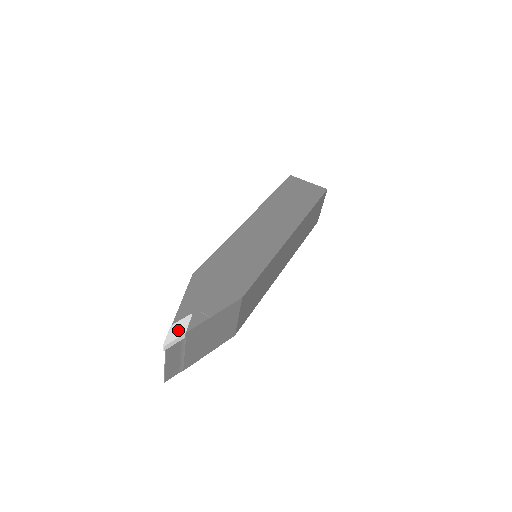
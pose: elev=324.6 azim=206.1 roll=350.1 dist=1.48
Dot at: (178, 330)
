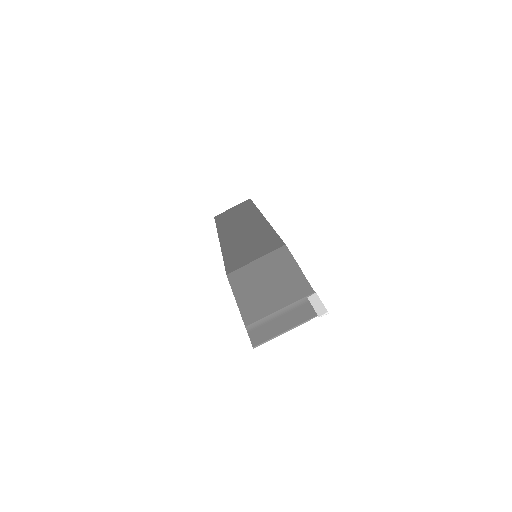
Dot at: occluded
